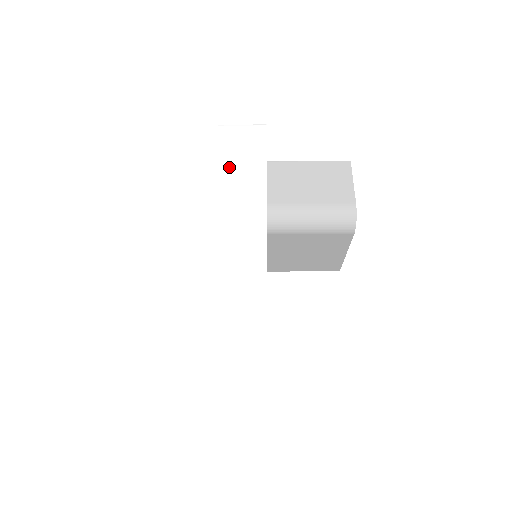
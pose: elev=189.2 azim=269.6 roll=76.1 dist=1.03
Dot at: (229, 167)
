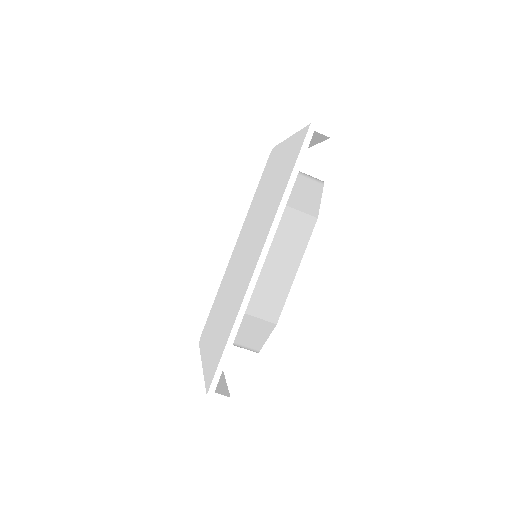
Dot at: occluded
